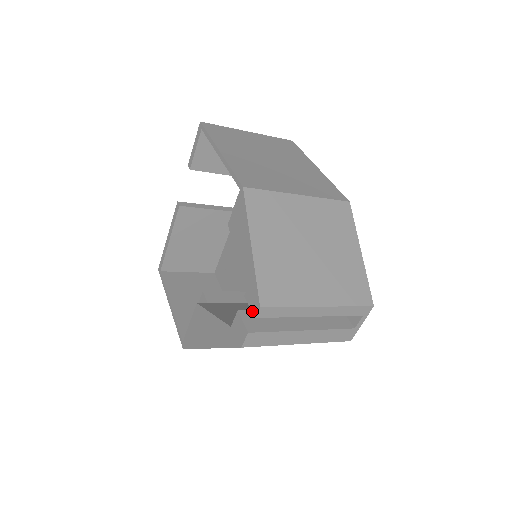
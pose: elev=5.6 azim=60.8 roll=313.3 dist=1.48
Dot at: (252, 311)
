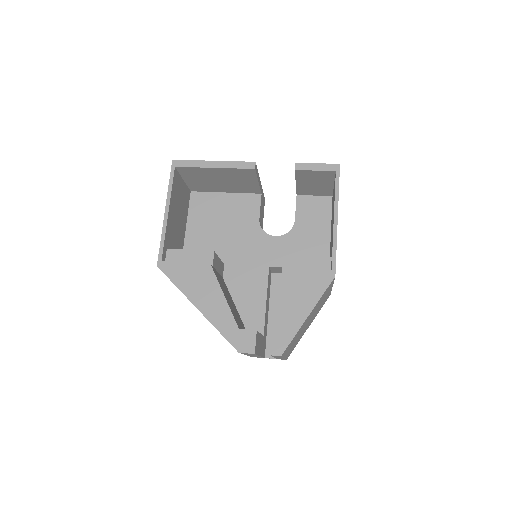
Dot at: (272, 349)
